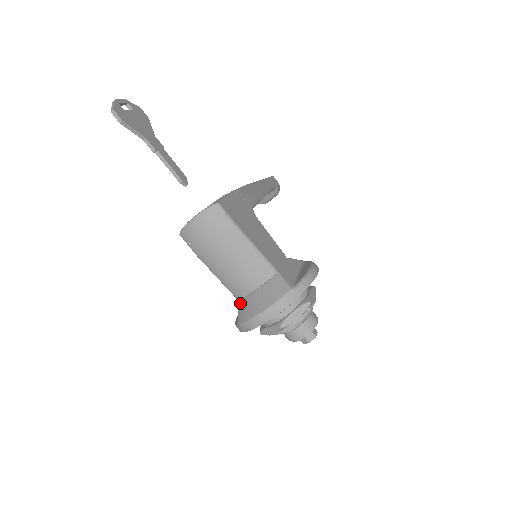
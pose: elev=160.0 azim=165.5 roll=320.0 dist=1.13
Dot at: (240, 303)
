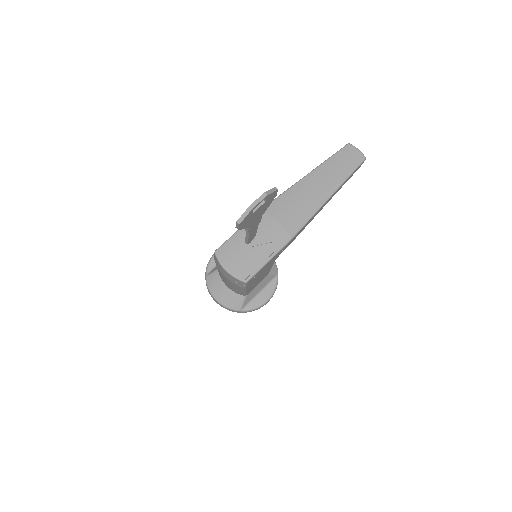
Dot at: (217, 275)
